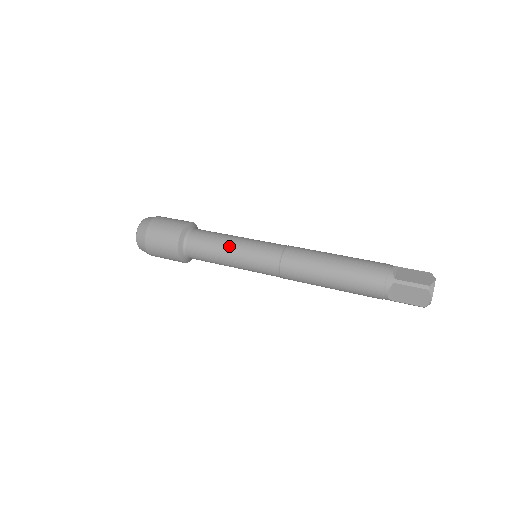
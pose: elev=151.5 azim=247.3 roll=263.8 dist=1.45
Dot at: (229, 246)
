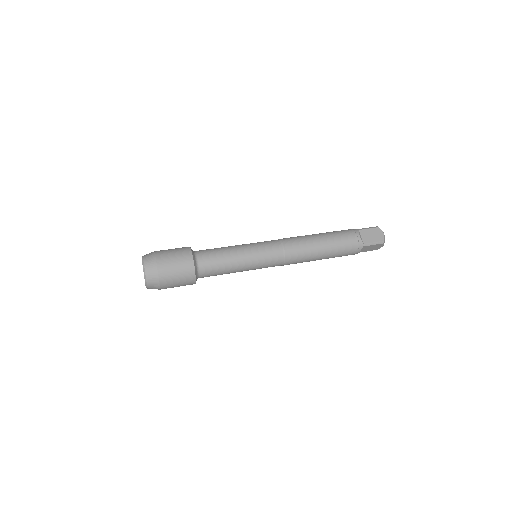
Dot at: (240, 262)
